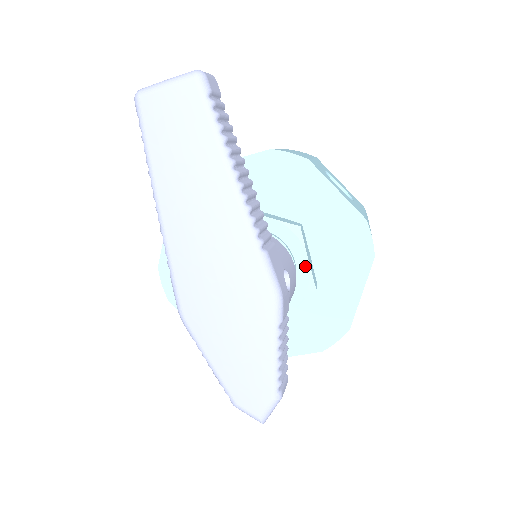
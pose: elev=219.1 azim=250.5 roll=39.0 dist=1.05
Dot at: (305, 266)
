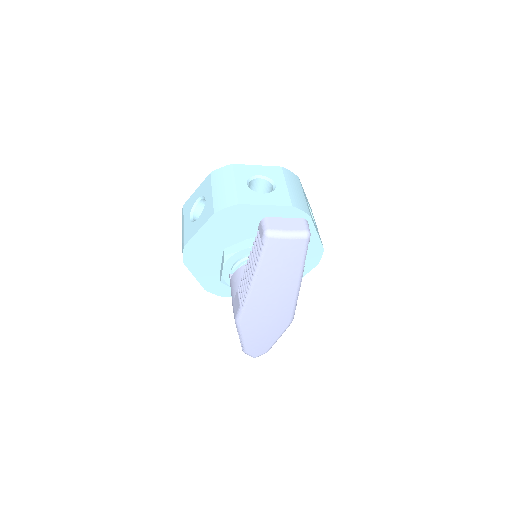
Dot at: occluded
